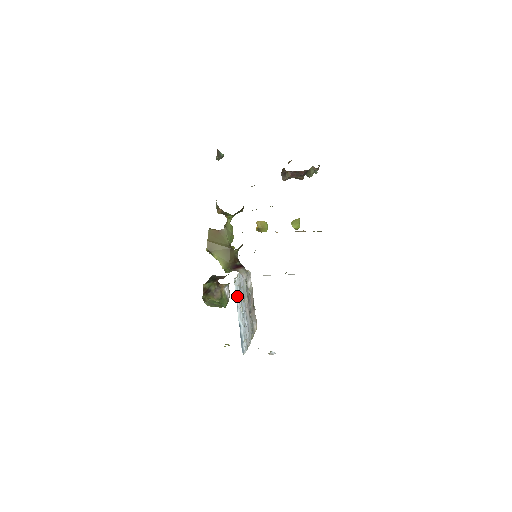
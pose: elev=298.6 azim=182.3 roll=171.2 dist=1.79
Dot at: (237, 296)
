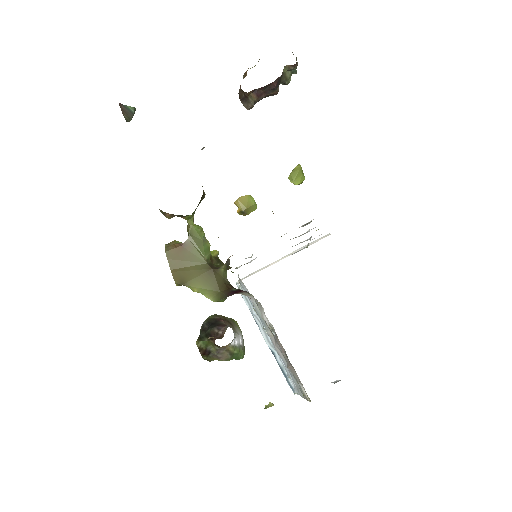
Dot at: (251, 311)
